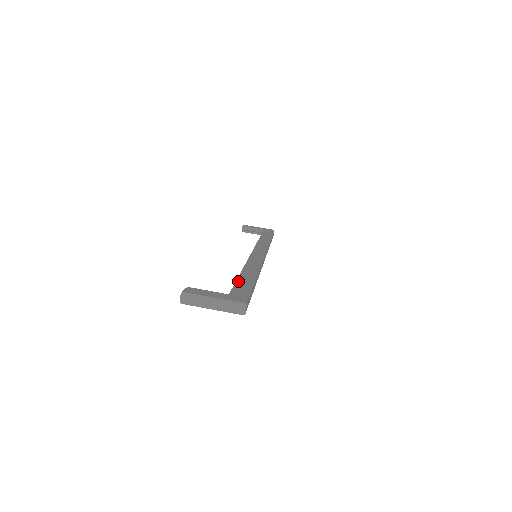
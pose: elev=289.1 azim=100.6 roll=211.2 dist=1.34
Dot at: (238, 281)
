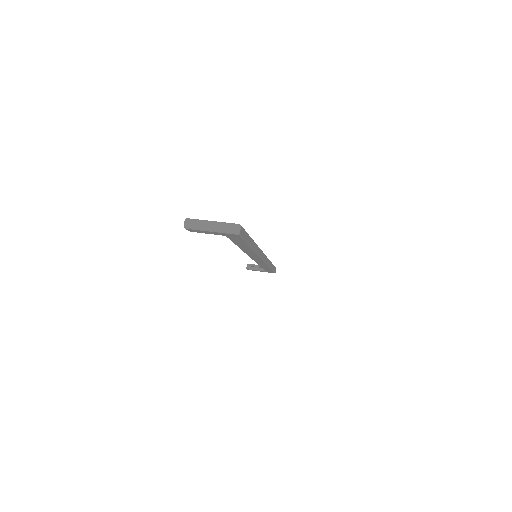
Dot at: occluded
